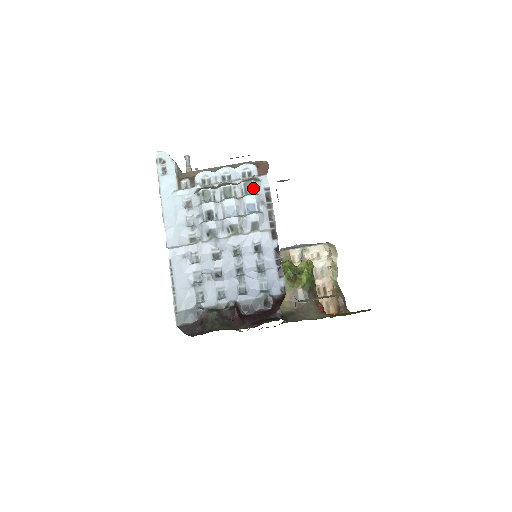
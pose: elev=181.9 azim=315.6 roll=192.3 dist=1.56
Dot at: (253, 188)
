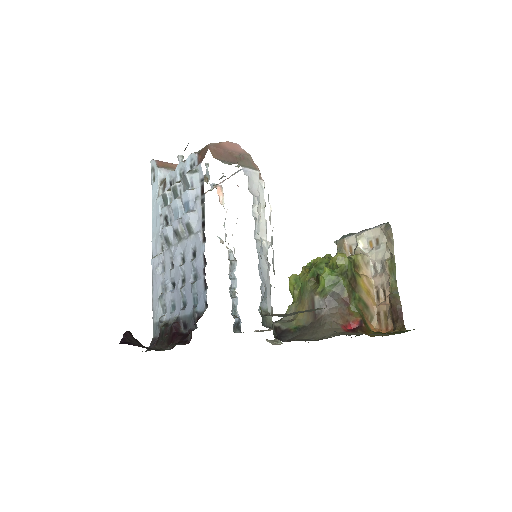
Dot at: (189, 183)
